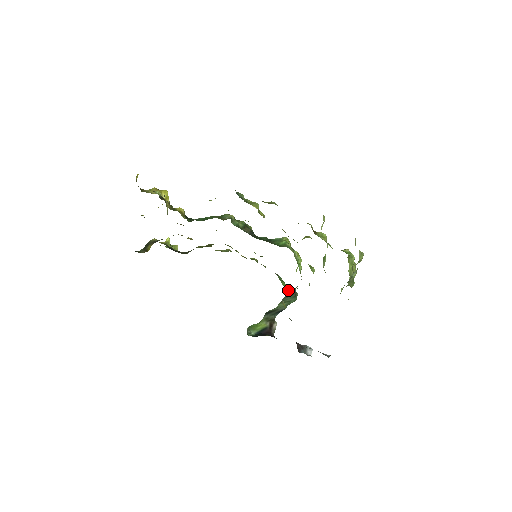
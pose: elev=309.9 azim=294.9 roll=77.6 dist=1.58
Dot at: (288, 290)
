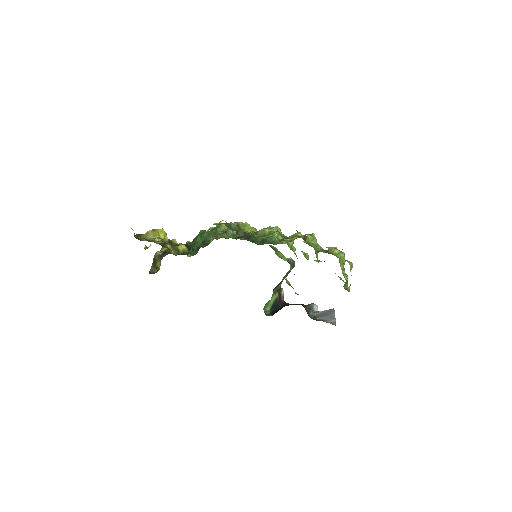
Dot at: (286, 260)
